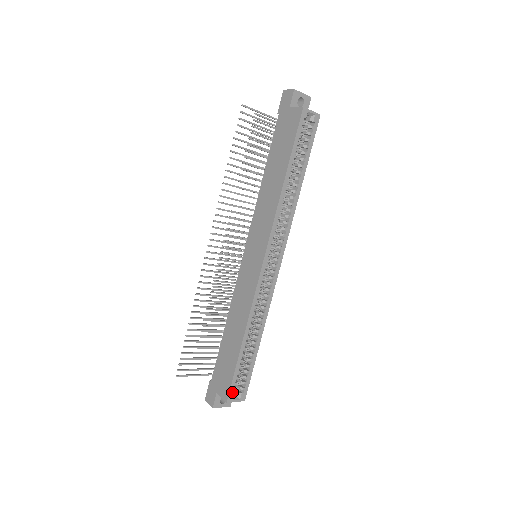
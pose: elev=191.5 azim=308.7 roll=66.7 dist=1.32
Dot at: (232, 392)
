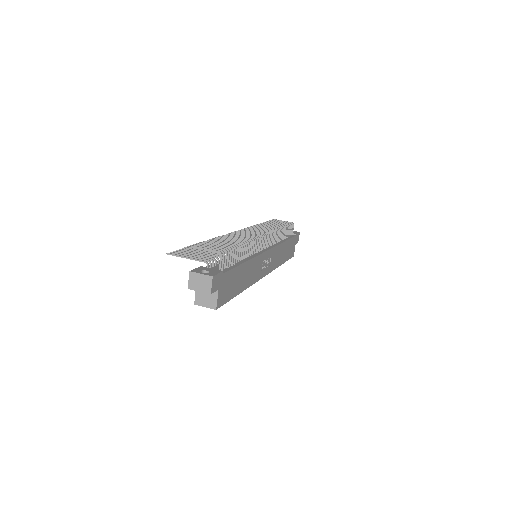
Dot at: occluded
